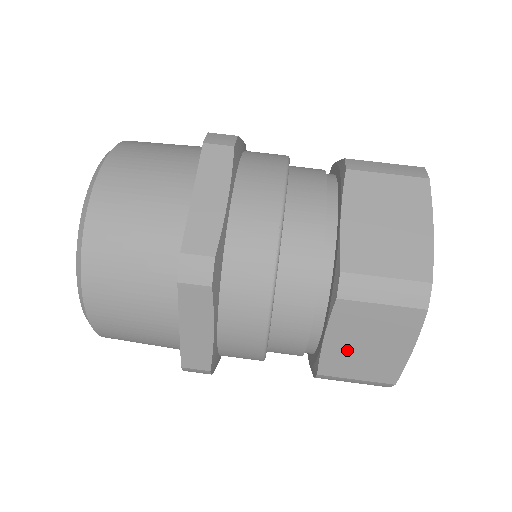
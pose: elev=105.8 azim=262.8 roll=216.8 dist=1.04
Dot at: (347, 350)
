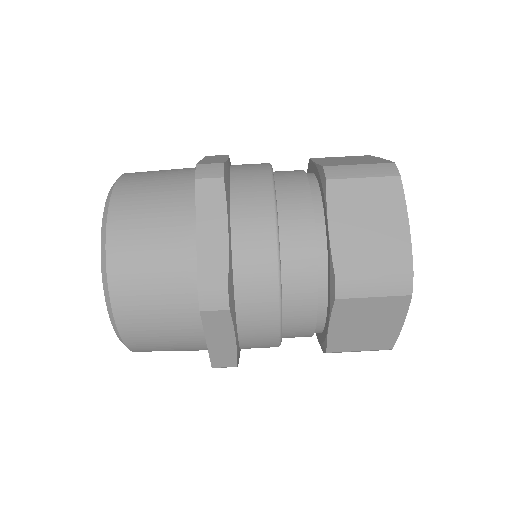
Dot at: occluded
